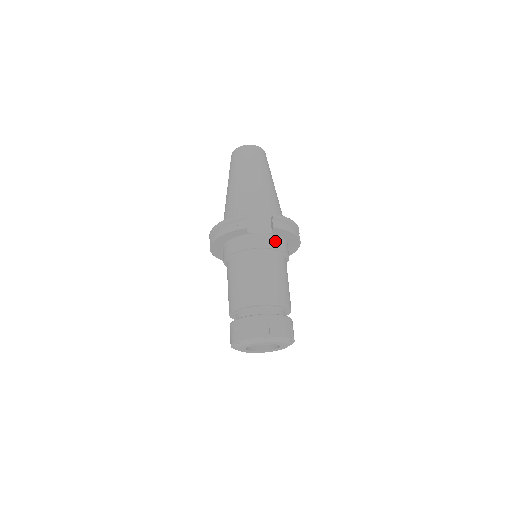
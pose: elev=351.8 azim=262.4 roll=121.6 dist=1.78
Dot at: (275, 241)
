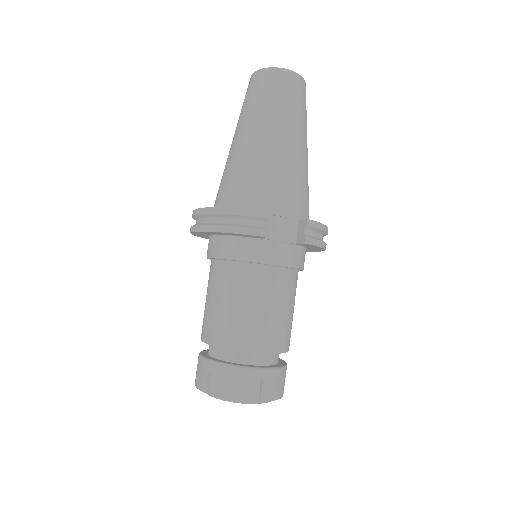
Dot at: (296, 255)
